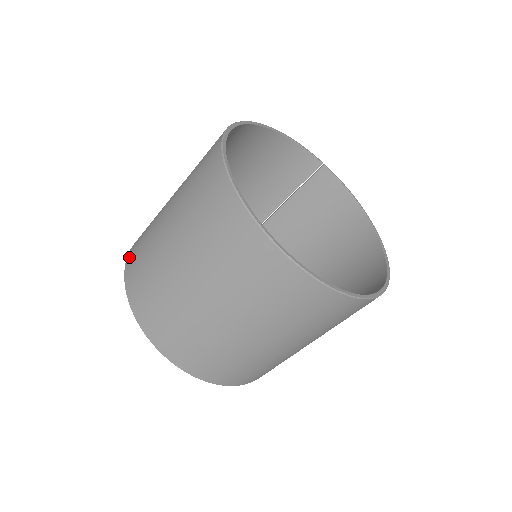
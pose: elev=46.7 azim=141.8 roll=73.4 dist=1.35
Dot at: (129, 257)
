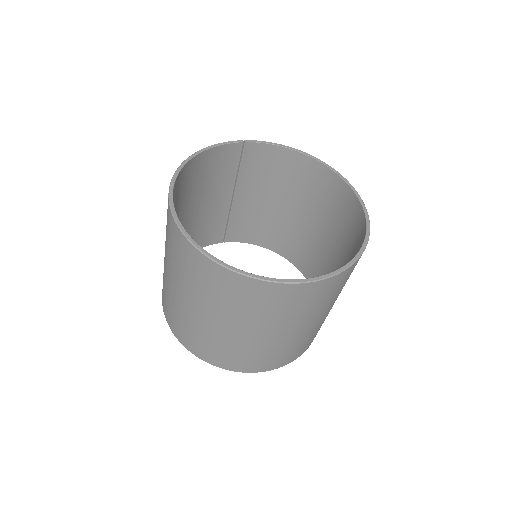
Dot at: (173, 331)
